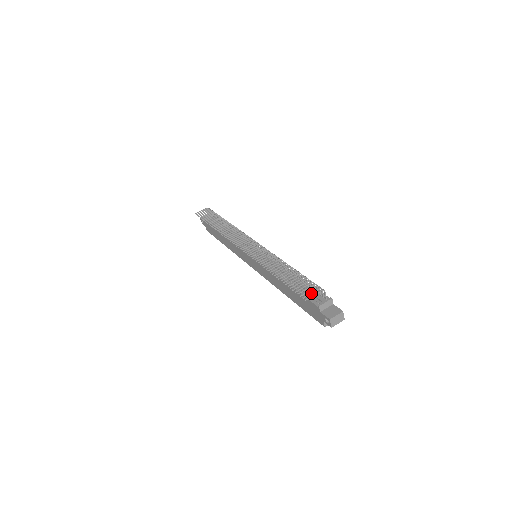
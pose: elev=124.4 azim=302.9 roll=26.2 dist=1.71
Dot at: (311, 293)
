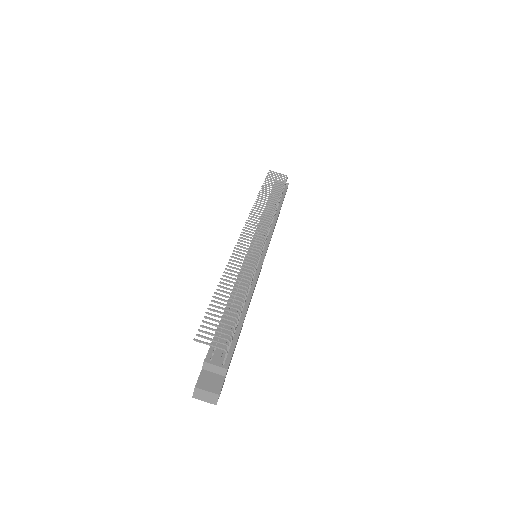
Dot at: (211, 339)
